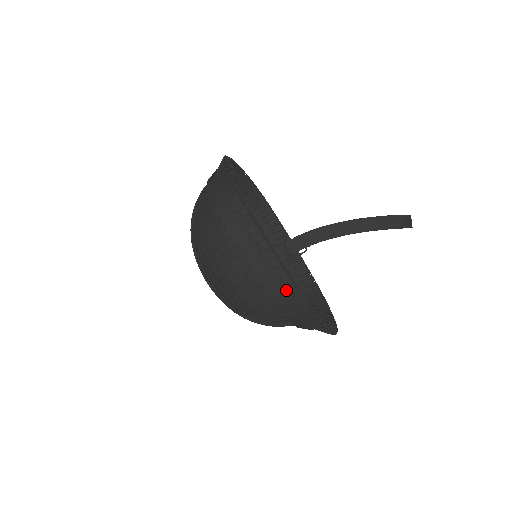
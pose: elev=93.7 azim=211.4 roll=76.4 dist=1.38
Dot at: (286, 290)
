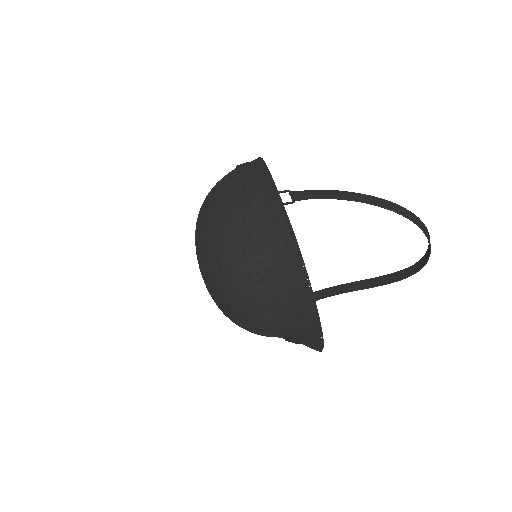
Dot at: (276, 227)
